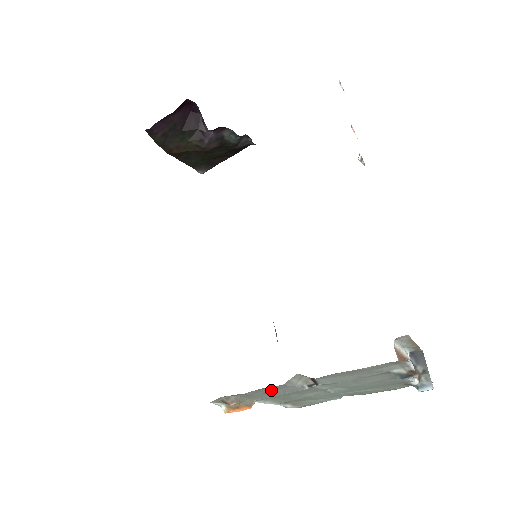
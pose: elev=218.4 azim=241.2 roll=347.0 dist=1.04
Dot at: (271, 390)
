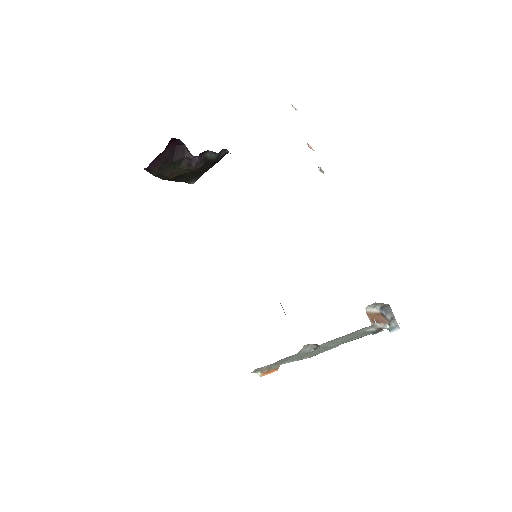
Dot at: (289, 357)
